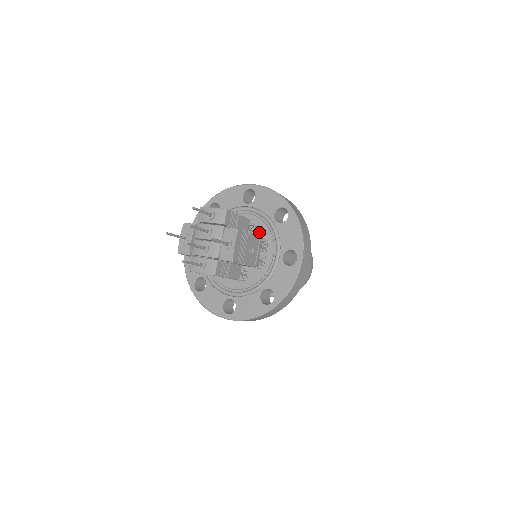
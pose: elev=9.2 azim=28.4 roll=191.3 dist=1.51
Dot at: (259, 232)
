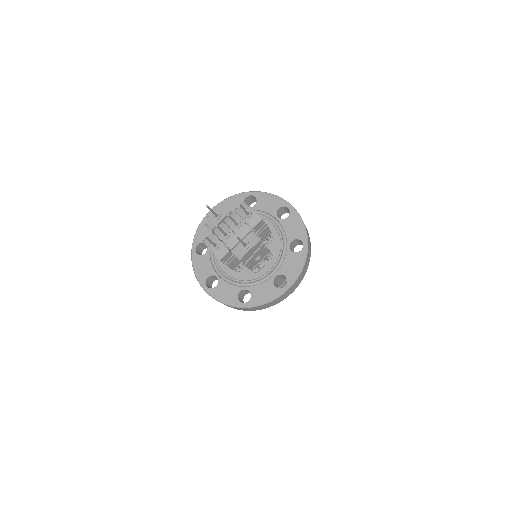
Dot at: (272, 245)
